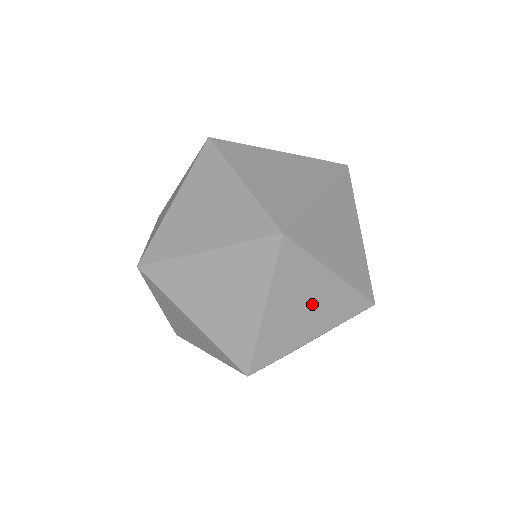
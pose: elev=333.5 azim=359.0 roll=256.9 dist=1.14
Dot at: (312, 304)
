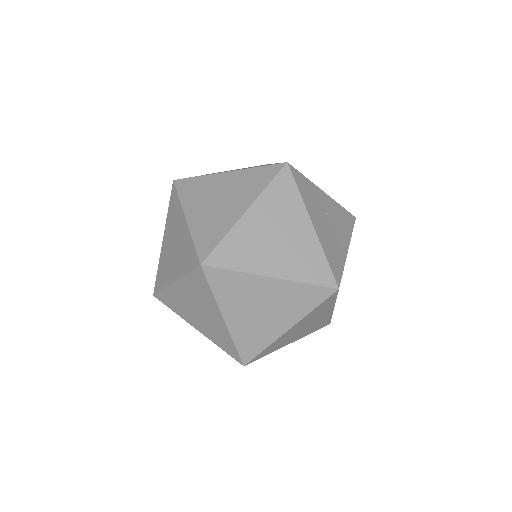
Dot at: occluded
